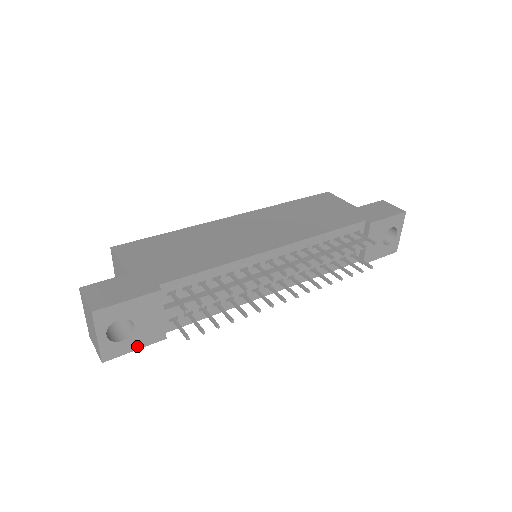
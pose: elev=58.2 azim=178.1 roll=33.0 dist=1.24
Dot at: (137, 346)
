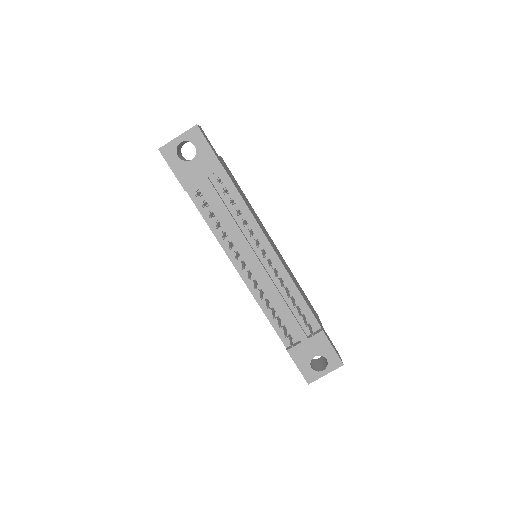
Dot at: (175, 170)
